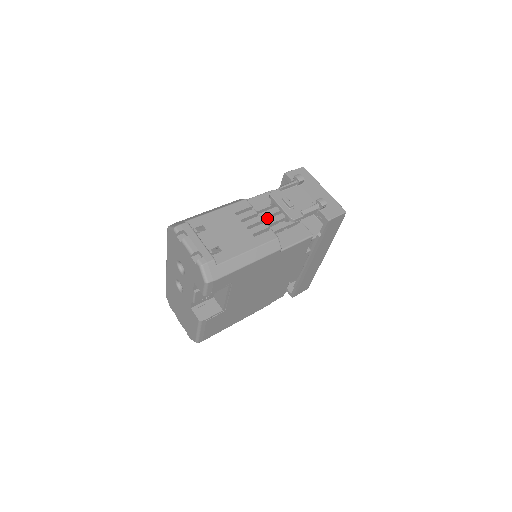
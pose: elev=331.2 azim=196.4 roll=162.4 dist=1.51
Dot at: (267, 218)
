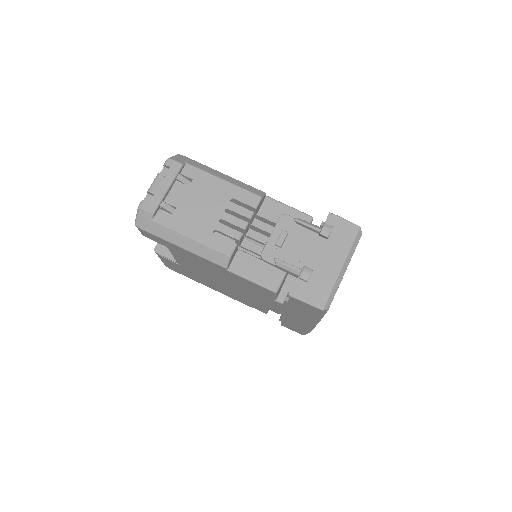
Dot at: occluded
